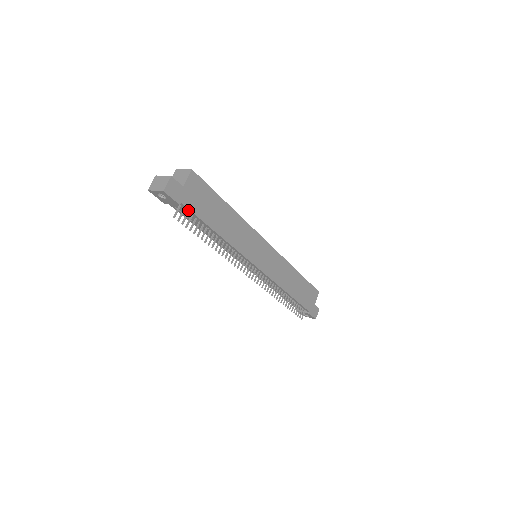
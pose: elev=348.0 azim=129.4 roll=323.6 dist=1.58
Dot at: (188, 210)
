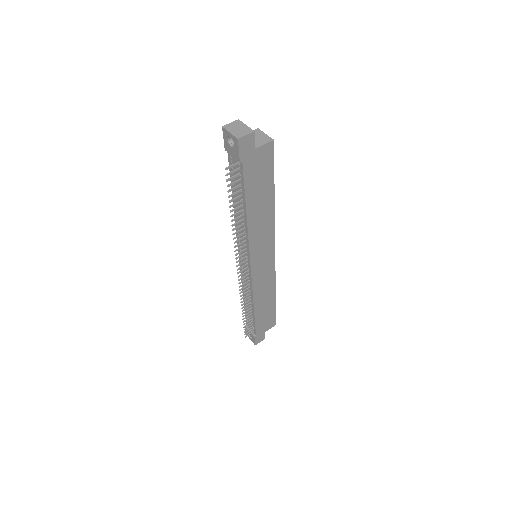
Dot at: (242, 172)
